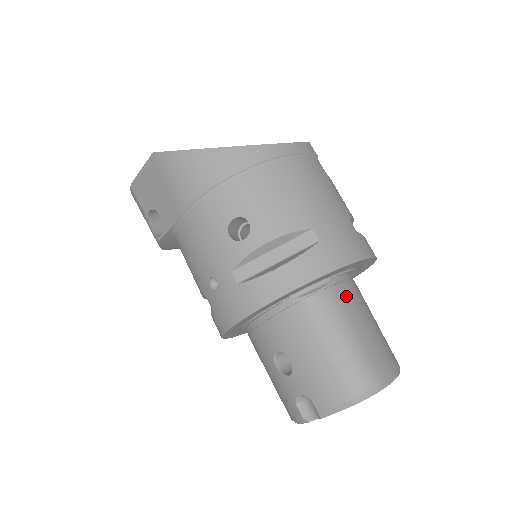
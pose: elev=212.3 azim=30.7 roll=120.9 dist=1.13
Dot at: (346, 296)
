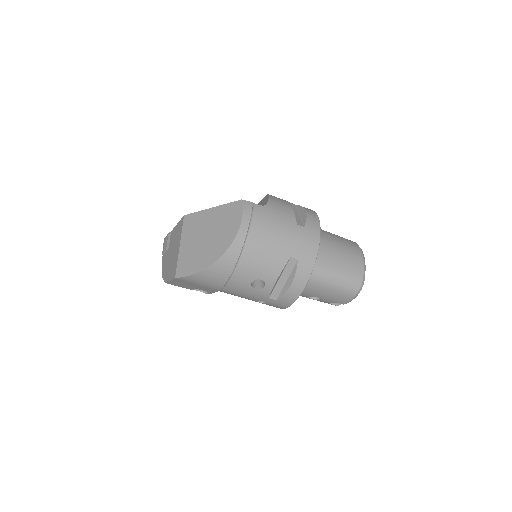
Dot at: (322, 258)
